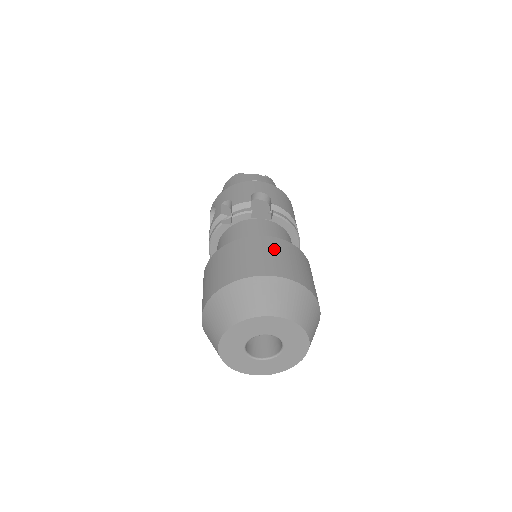
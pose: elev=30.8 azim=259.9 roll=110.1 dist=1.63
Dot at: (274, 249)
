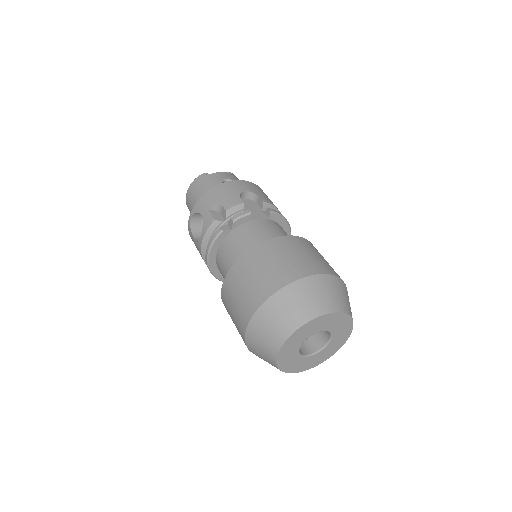
Dot at: (299, 248)
